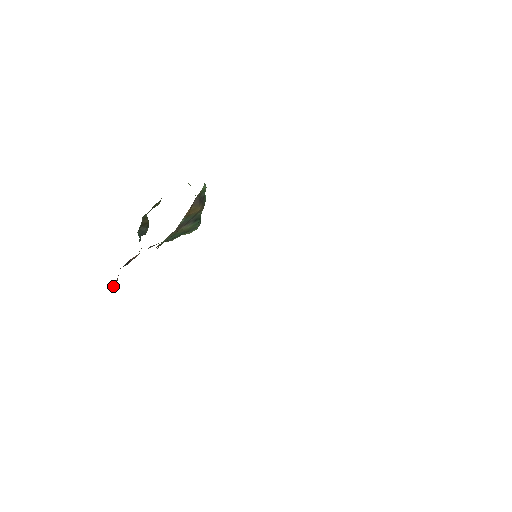
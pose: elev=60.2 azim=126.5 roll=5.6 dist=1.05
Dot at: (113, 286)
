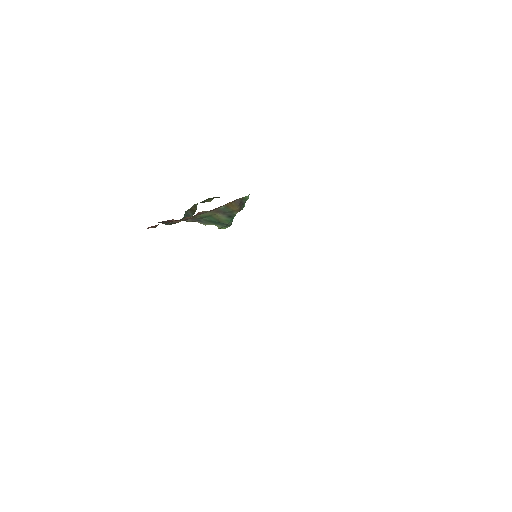
Dot at: (152, 227)
